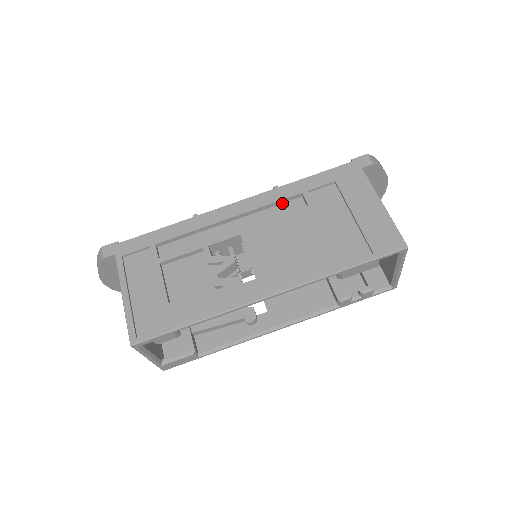
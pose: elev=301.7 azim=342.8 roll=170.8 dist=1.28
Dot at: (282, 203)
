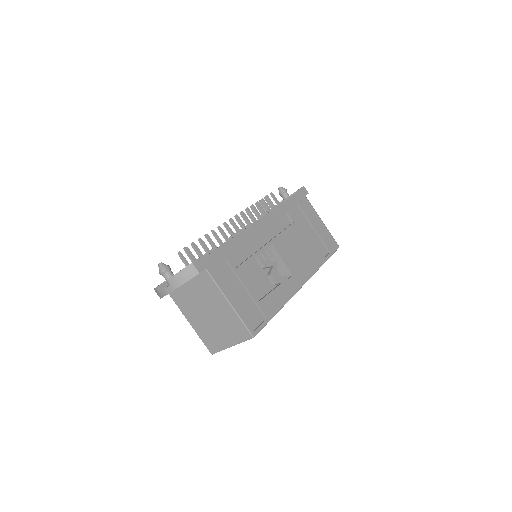
Dot at: (278, 219)
